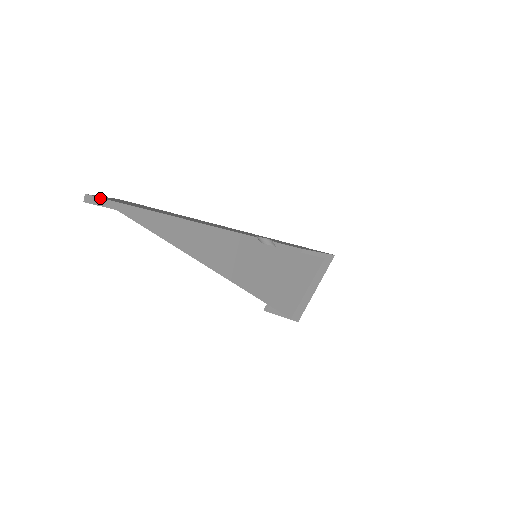
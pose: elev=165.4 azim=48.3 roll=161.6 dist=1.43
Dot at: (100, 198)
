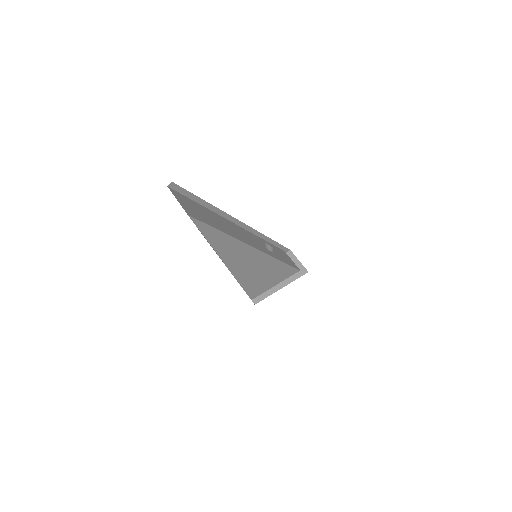
Dot at: (179, 186)
